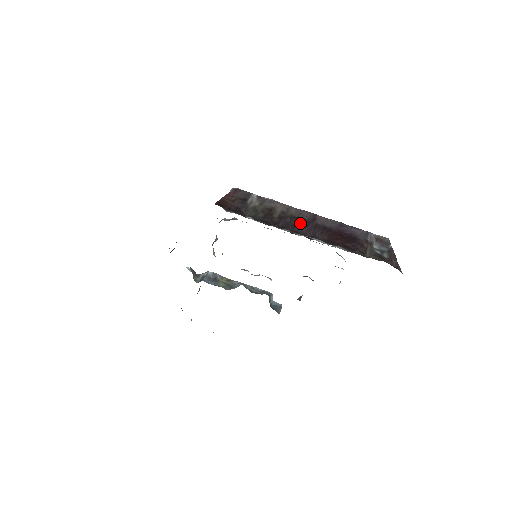
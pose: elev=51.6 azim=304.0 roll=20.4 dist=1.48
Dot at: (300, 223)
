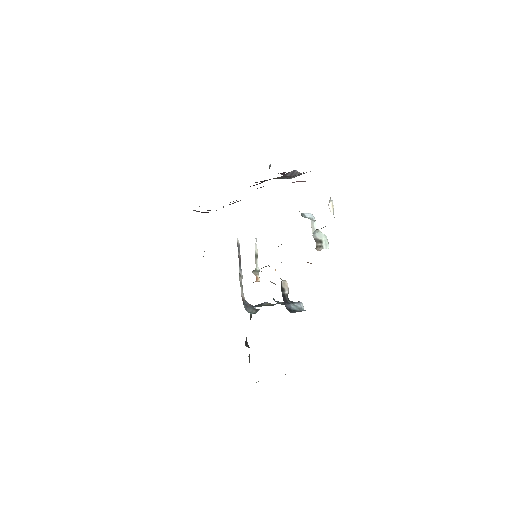
Dot at: occluded
